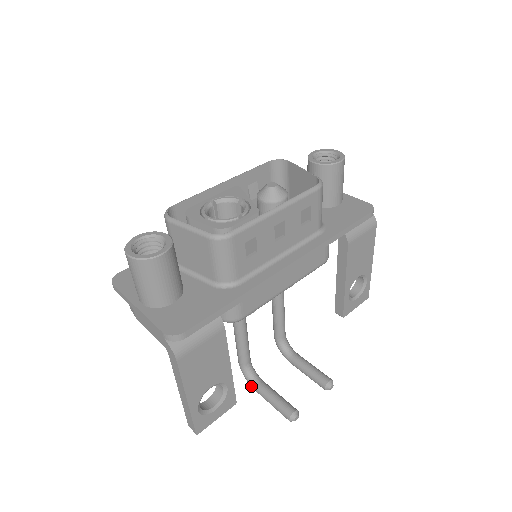
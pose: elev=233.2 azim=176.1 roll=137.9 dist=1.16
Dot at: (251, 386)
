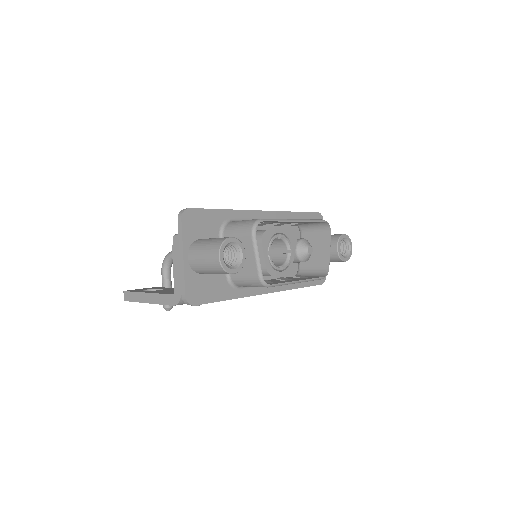
Dot at: (162, 267)
